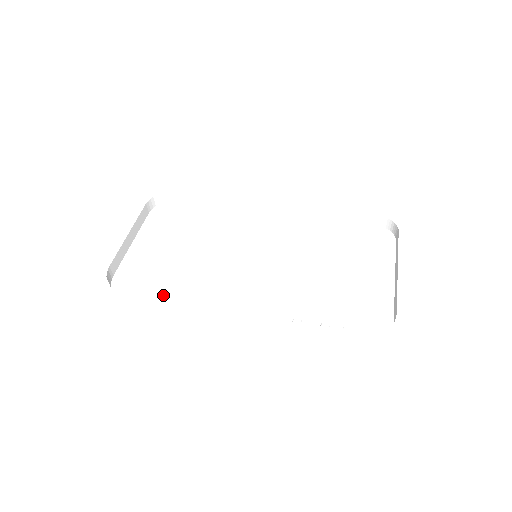
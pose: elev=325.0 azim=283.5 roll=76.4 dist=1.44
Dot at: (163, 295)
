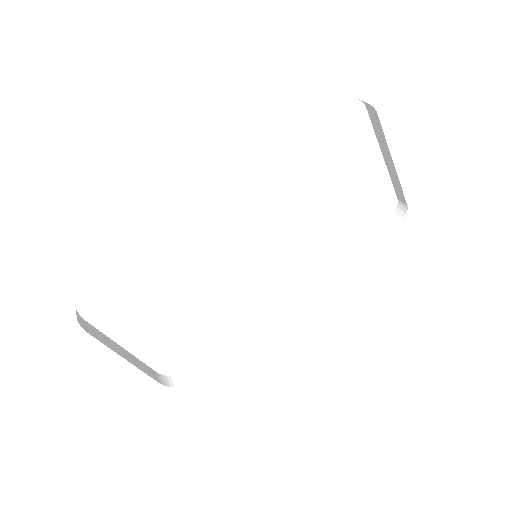
Dot at: (215, 341)
